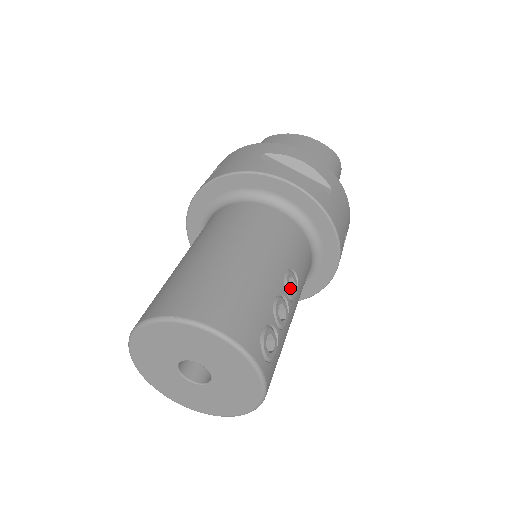
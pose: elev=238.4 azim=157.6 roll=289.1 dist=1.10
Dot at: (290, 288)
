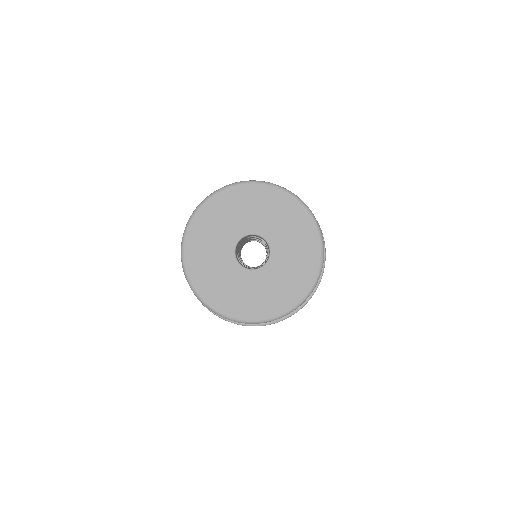
Dot at: occluded
